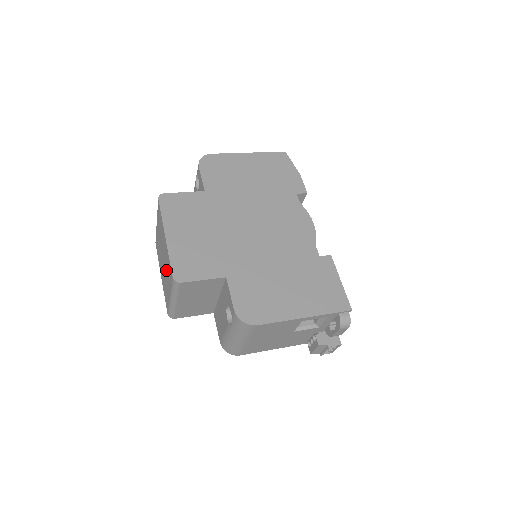
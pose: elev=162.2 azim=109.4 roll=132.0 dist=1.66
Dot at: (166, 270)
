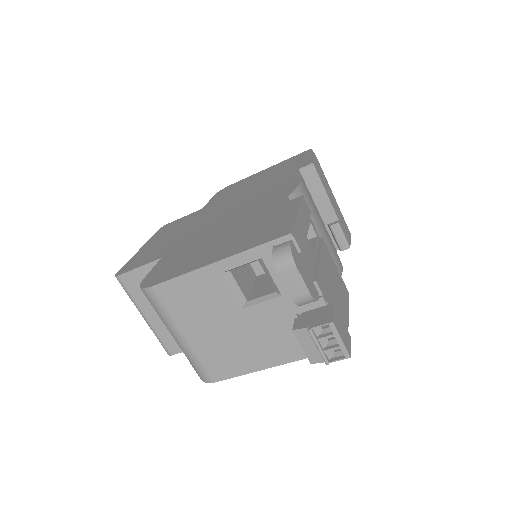
Dot at: occluded
